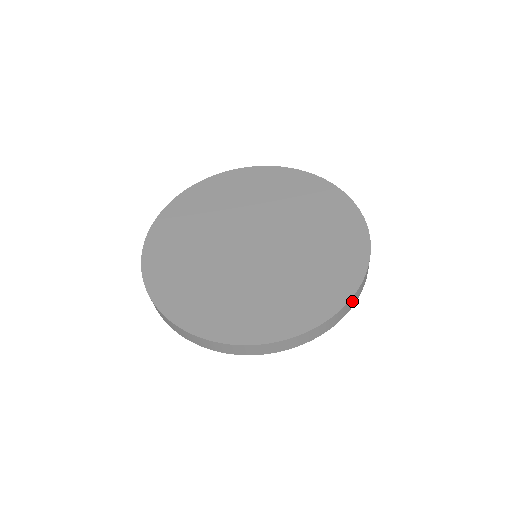
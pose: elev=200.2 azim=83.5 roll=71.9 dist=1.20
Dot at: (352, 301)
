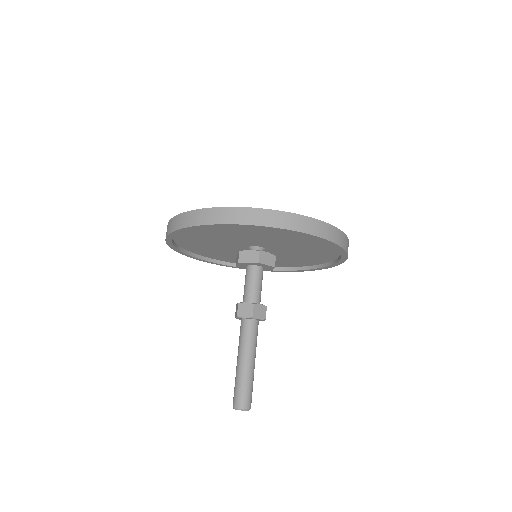
Dot at: (344, 240)
